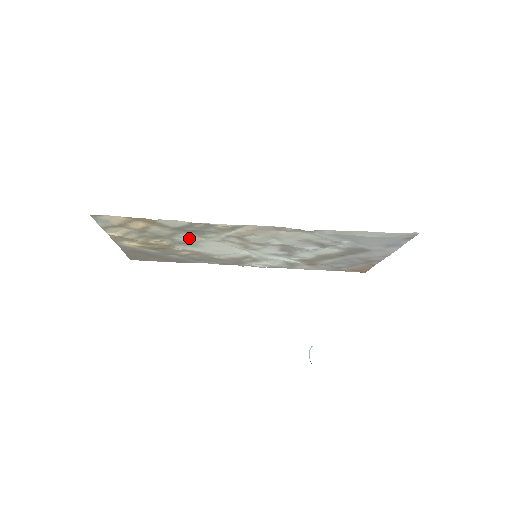
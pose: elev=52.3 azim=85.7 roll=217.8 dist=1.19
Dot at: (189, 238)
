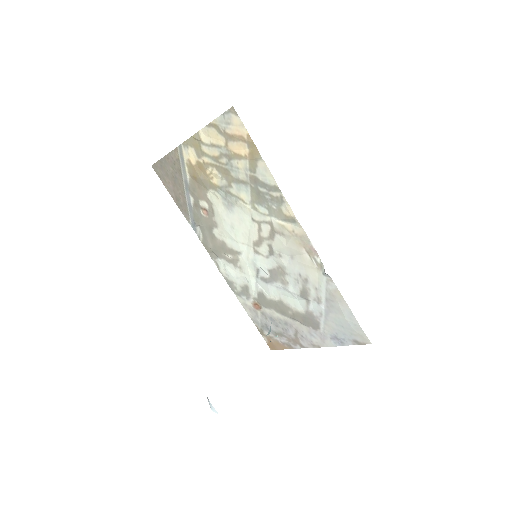
Dot at: (242, 196)
